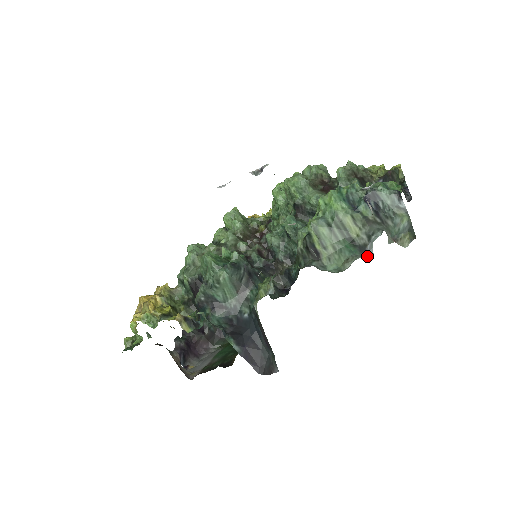
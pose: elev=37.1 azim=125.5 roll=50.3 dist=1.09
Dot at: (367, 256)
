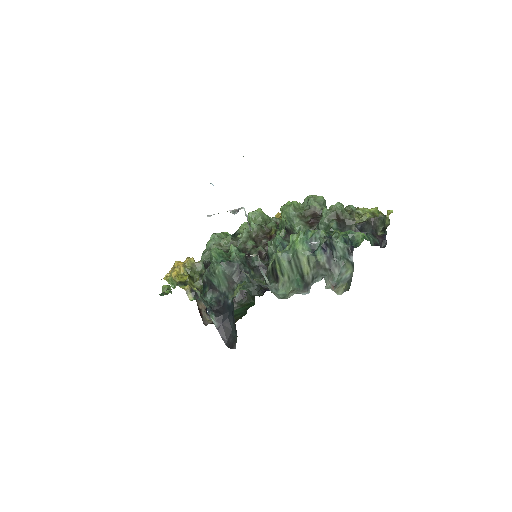
Dot at: (305, 294)
